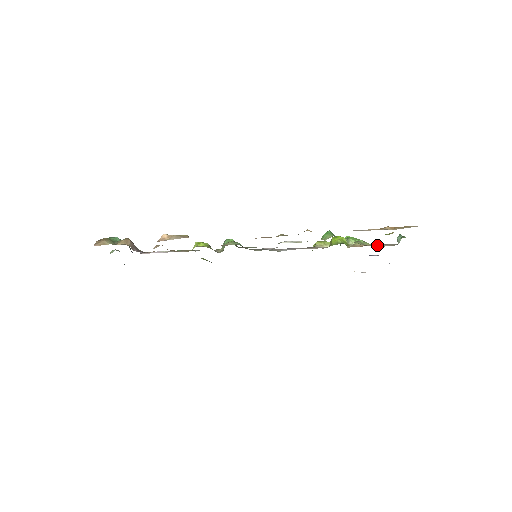
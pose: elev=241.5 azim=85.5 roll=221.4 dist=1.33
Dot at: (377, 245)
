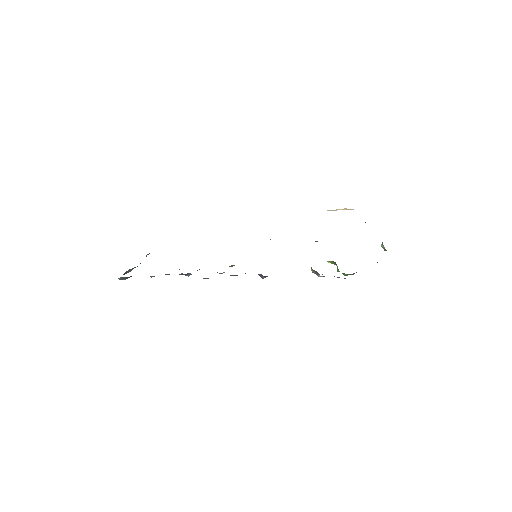
Dot at: occluded
